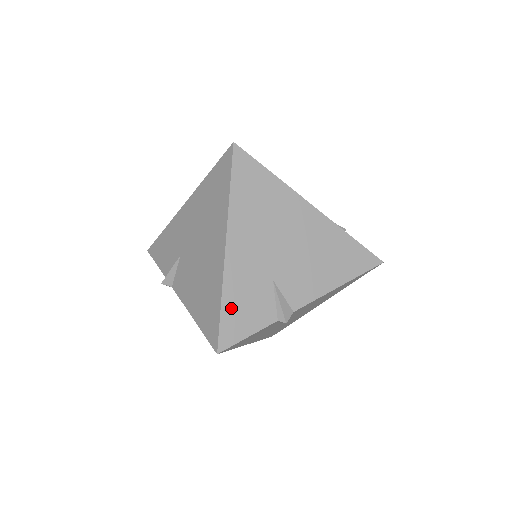
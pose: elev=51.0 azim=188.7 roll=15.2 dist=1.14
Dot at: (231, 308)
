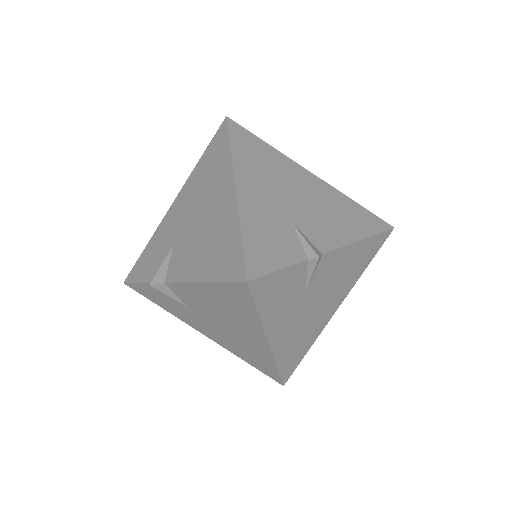
Dot at: (253, 239)
